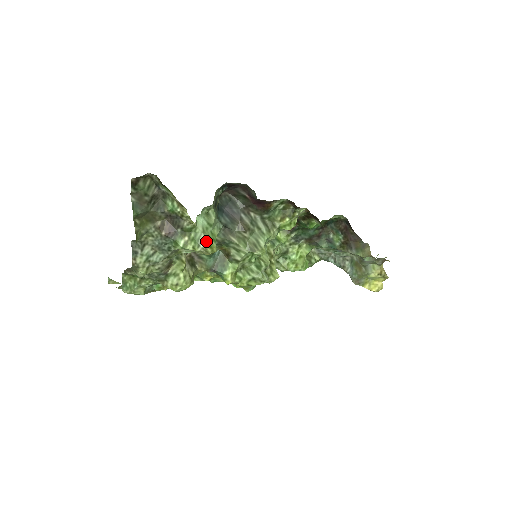
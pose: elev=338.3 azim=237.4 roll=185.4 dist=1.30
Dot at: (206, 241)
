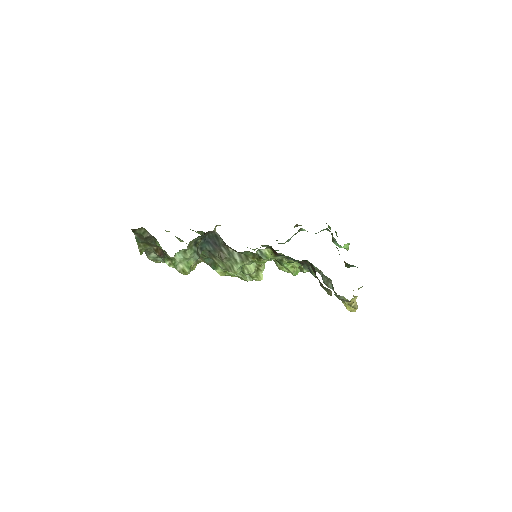
Dot at: (181, 268)
